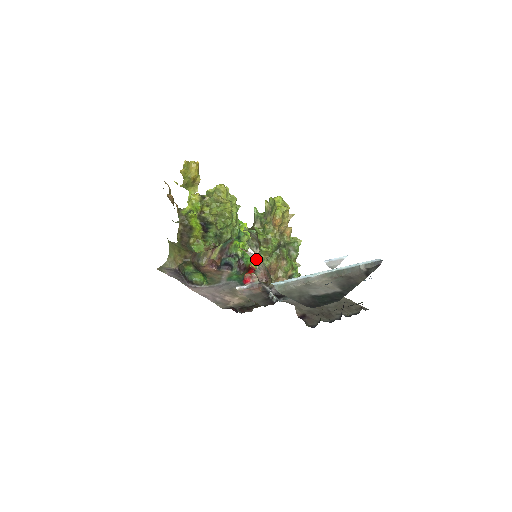
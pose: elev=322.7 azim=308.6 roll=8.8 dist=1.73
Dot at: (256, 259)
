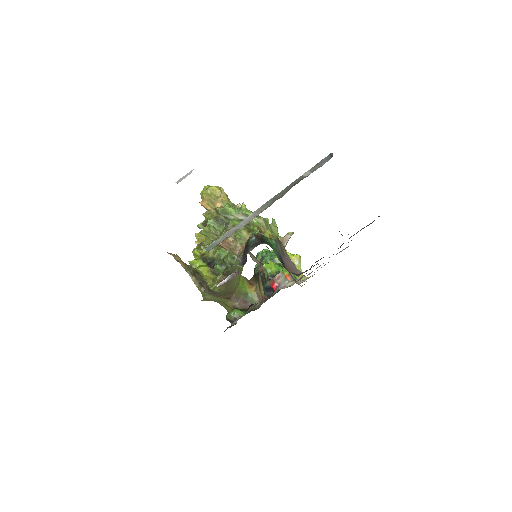
Dot at: occluded
